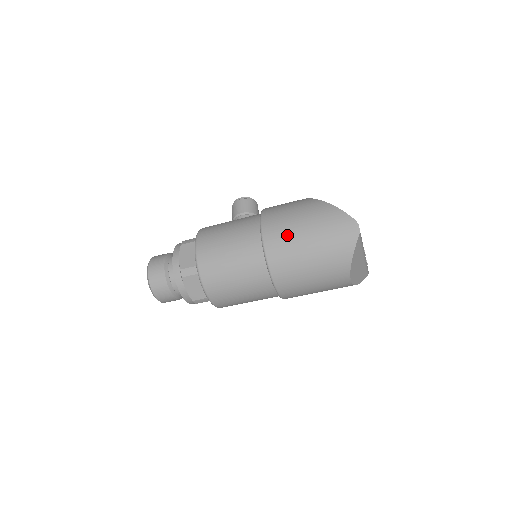
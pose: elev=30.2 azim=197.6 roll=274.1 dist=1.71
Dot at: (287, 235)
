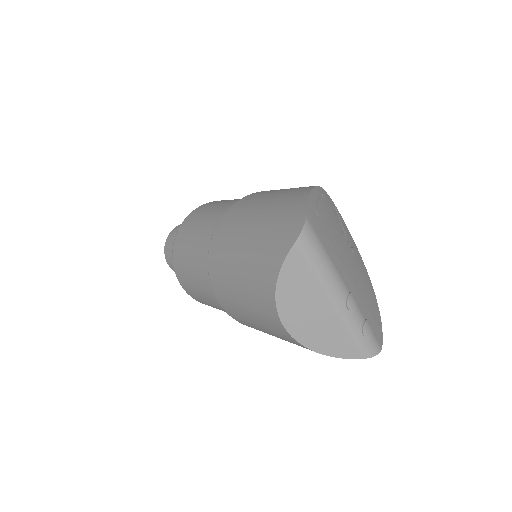
Dot at: (240, 216)
